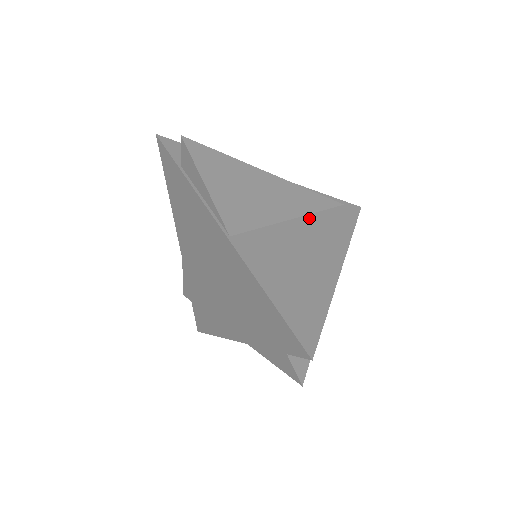
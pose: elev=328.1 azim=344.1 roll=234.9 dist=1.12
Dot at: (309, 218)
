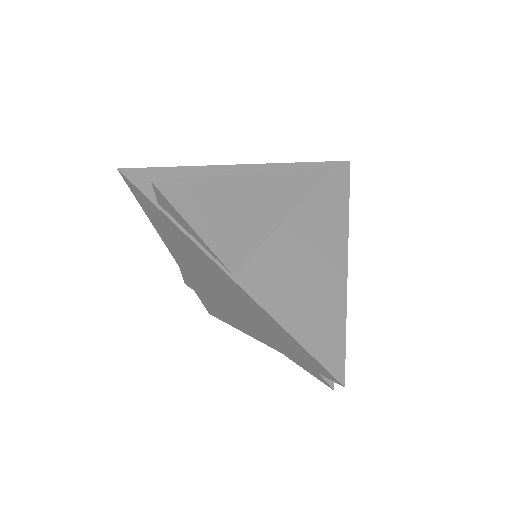
Dot at: (303, 206)
